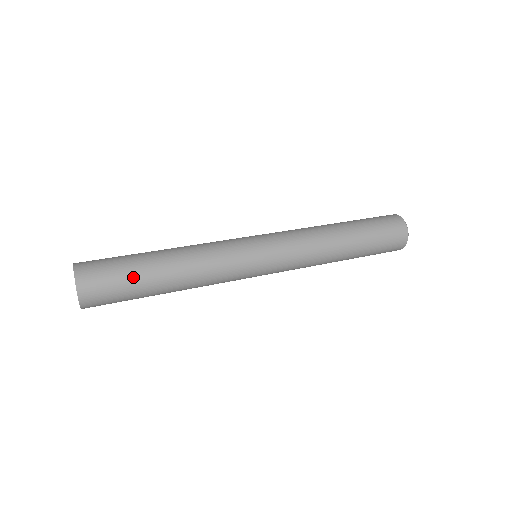
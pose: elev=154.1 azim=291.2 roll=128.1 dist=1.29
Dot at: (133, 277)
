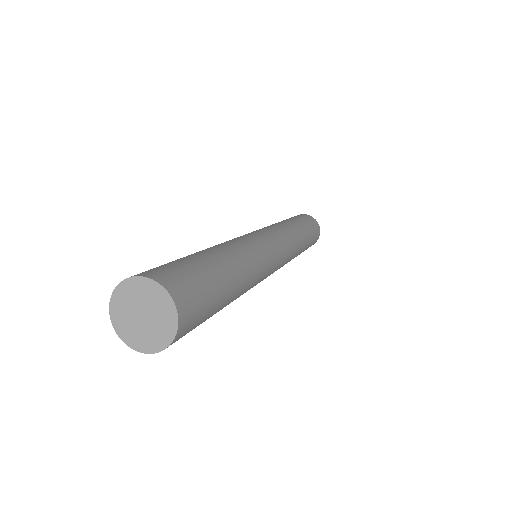
Dot at: (206, 268)
